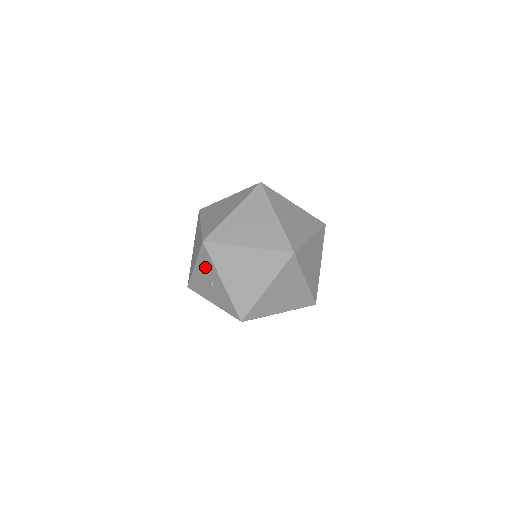
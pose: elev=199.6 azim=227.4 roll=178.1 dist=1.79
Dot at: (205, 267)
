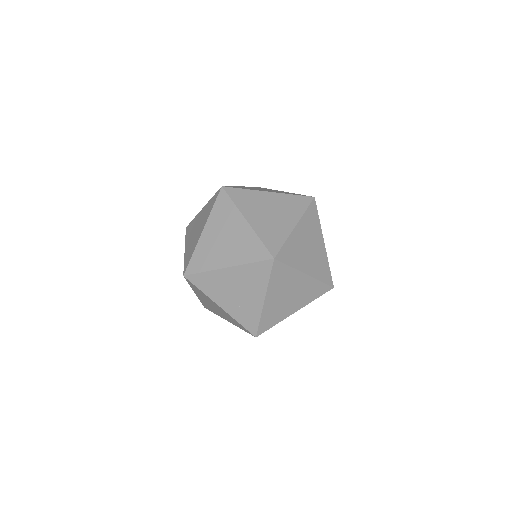
Dot at: occluded
